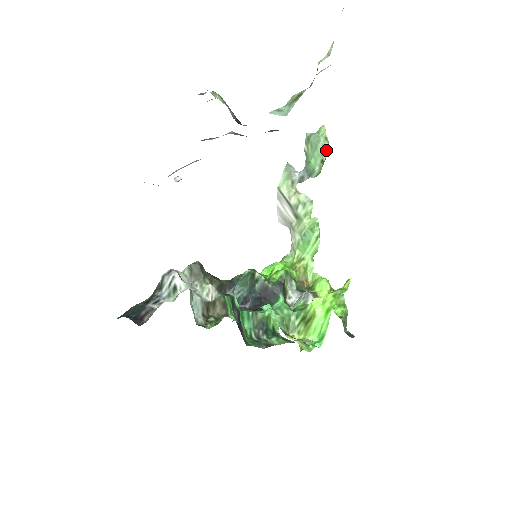
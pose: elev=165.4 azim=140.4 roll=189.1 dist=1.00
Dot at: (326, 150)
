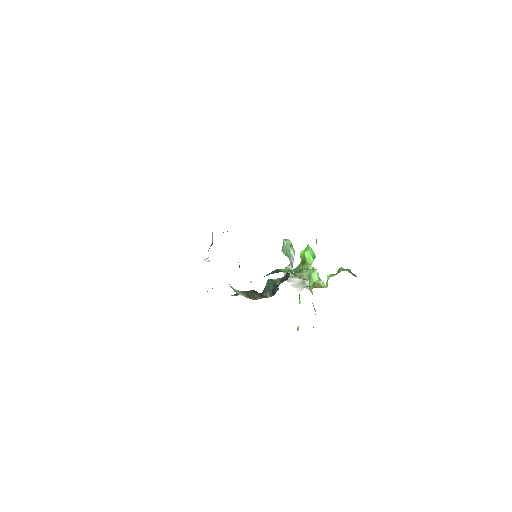
Dot at: (289, 241)
